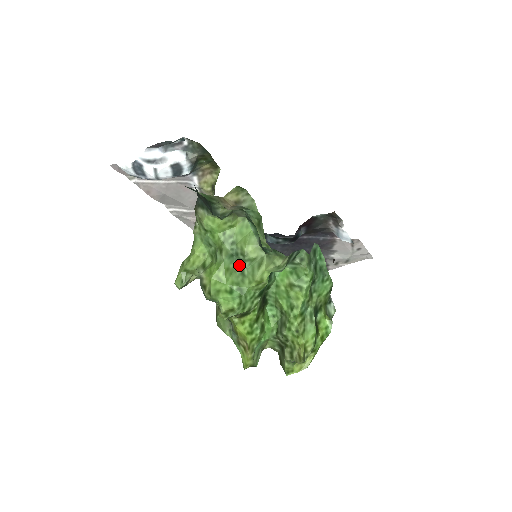
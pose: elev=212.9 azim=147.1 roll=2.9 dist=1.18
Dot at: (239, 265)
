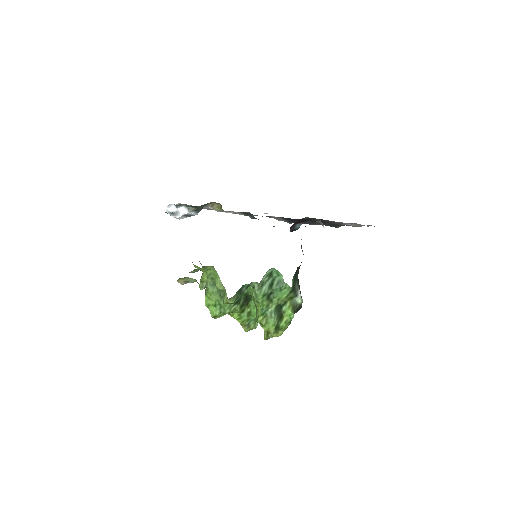
Dot at: (218, 290)
